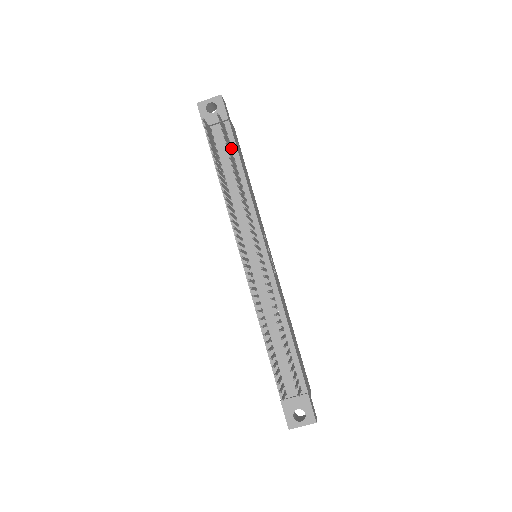
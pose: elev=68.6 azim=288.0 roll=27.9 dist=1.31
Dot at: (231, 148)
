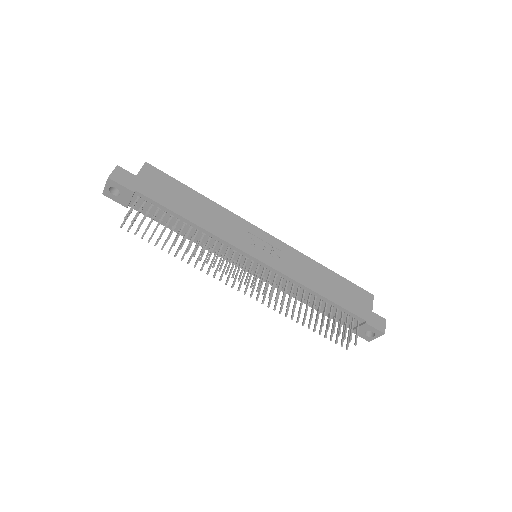
Dot at: (160, 209)
